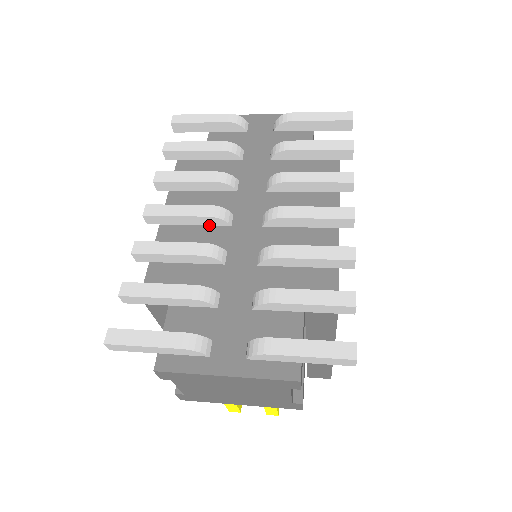
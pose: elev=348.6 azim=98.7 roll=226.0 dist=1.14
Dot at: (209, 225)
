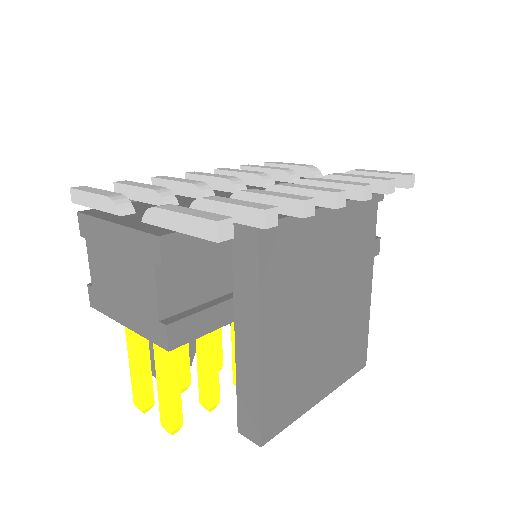
Dot at: (224, 191)
